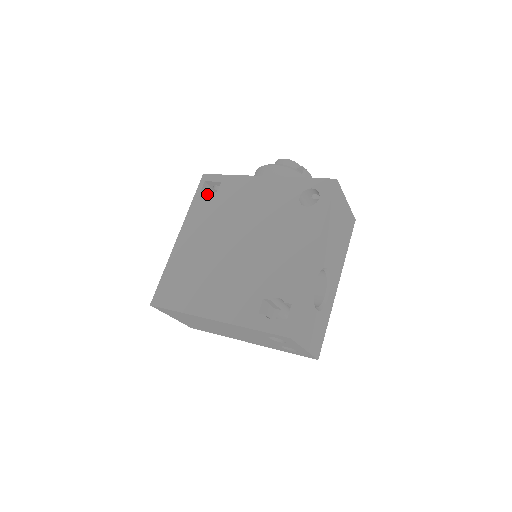
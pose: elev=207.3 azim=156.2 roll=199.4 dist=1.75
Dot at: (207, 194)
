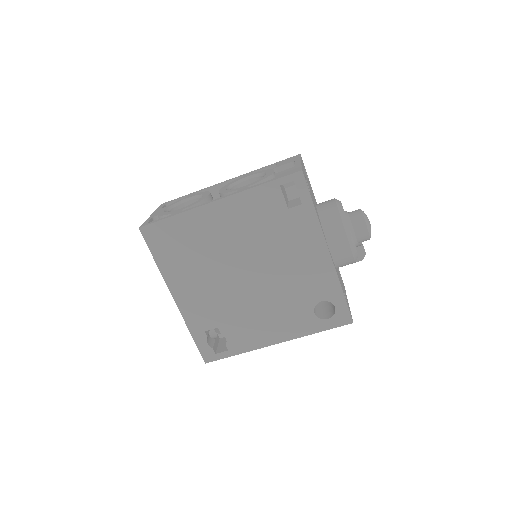
Dot at: (280, 198)
